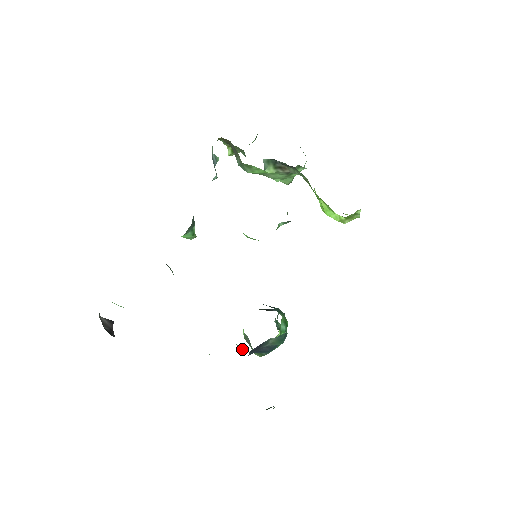
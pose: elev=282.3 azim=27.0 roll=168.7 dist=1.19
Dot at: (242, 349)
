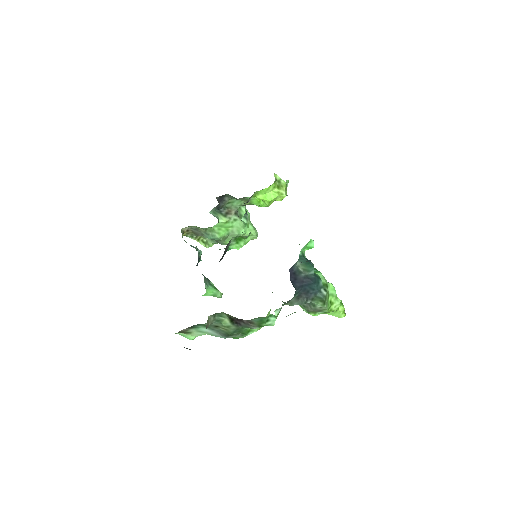
Dot at: (299, 302)
